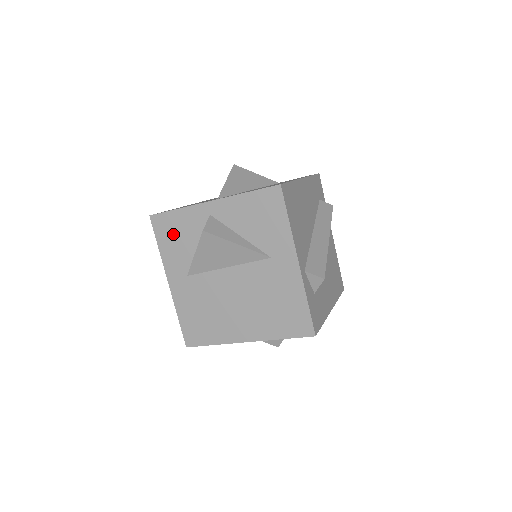
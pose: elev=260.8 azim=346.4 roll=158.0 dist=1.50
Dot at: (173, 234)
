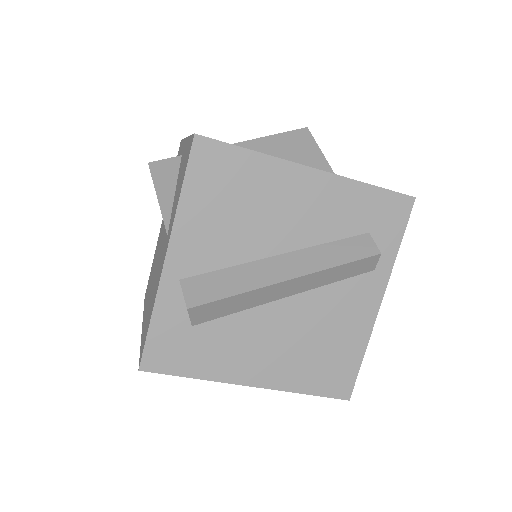
Dot at: occluded
